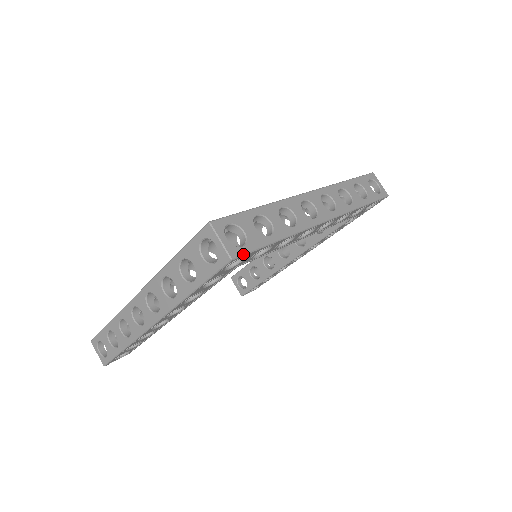
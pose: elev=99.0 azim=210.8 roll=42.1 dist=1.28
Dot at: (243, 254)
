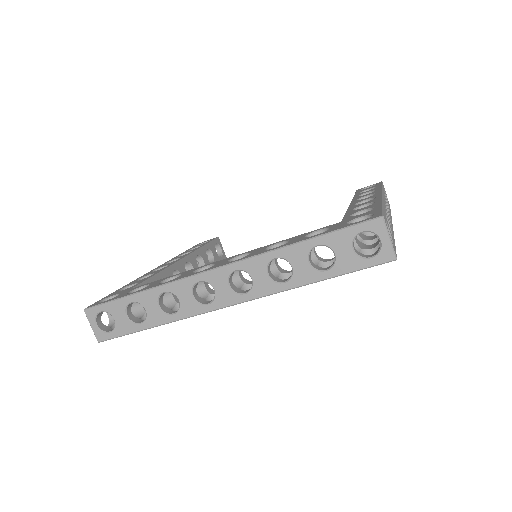
Dot at: (109, 339)
